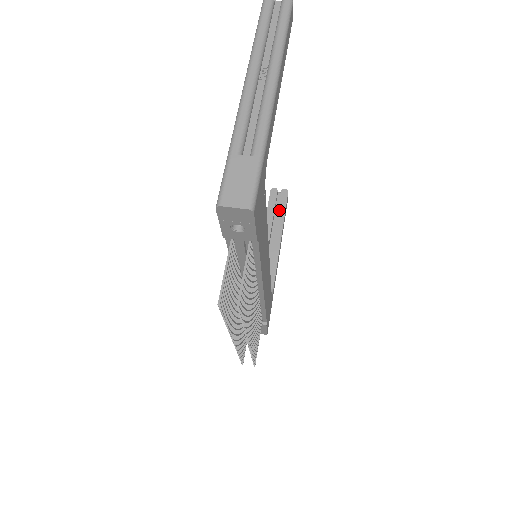
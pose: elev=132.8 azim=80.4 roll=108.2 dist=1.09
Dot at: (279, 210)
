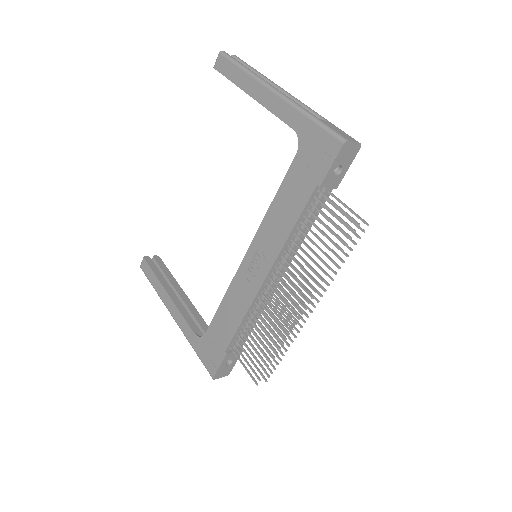
Dot at: (164, 271)
